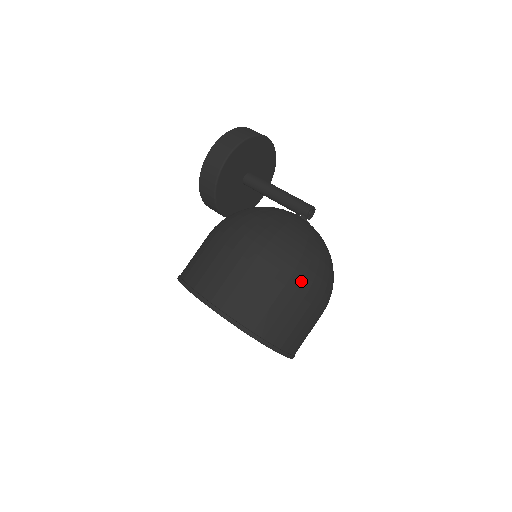
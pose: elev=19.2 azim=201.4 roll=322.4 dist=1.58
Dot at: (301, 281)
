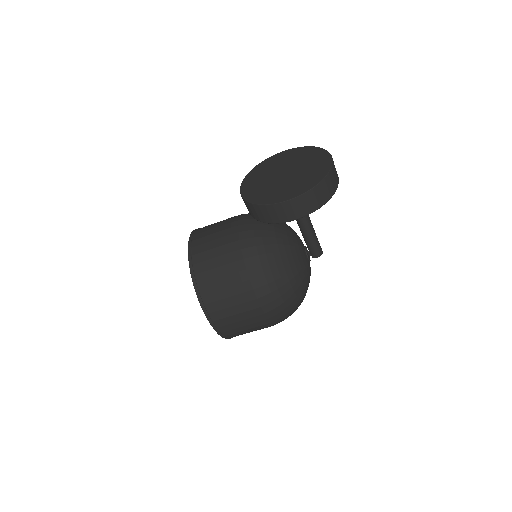
Dot at: occluded
